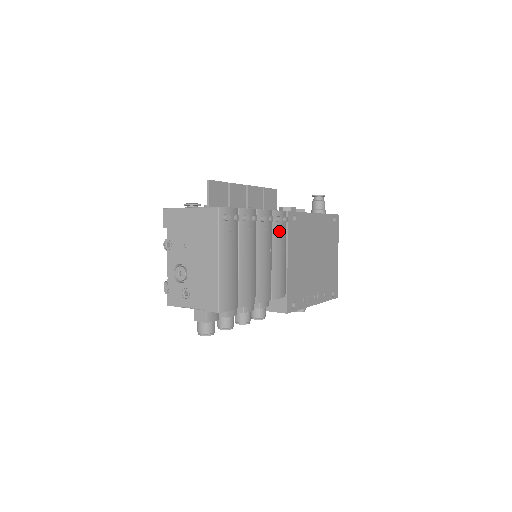
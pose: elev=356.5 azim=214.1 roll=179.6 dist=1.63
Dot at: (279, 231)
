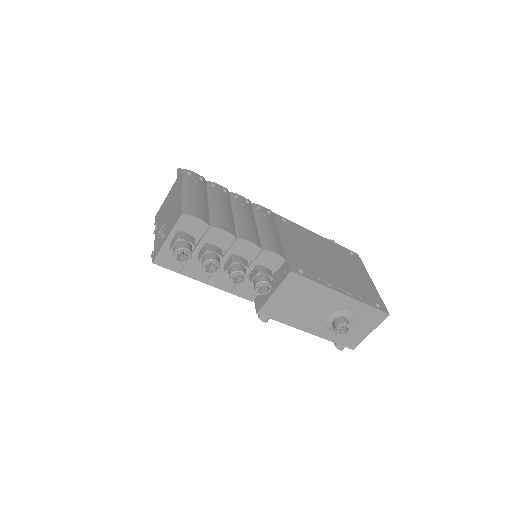
Dot at: (262, 215)
